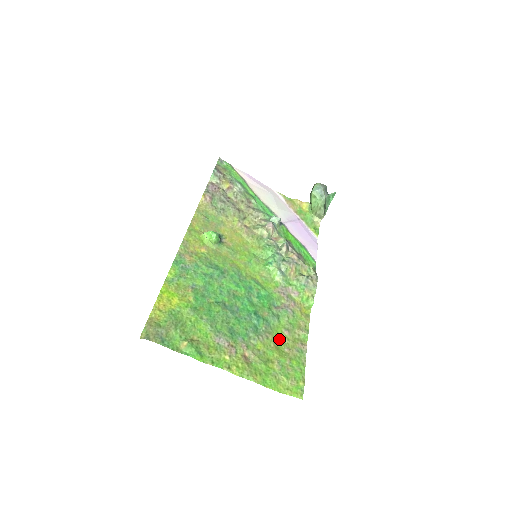
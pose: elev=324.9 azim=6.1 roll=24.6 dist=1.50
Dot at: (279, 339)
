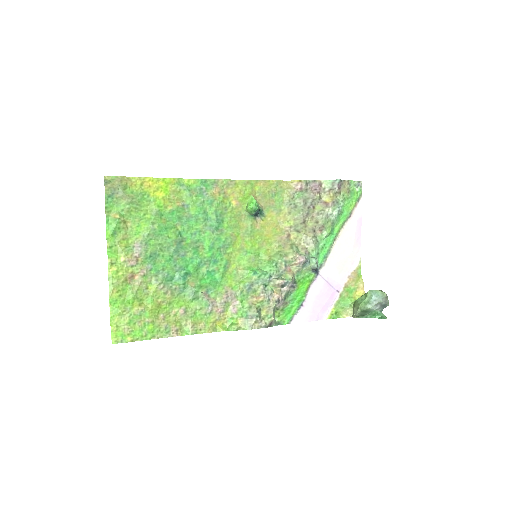
Dot at: (171, 306)
